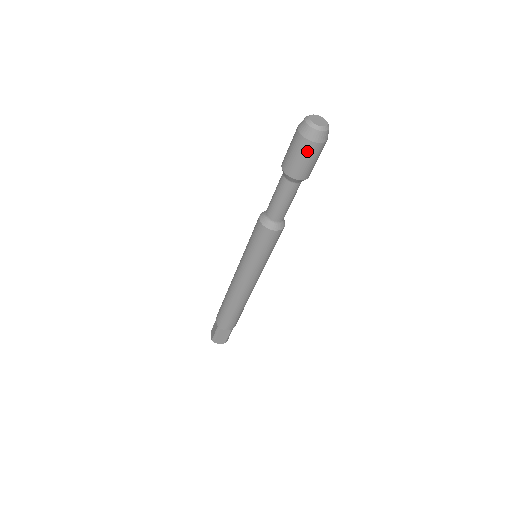
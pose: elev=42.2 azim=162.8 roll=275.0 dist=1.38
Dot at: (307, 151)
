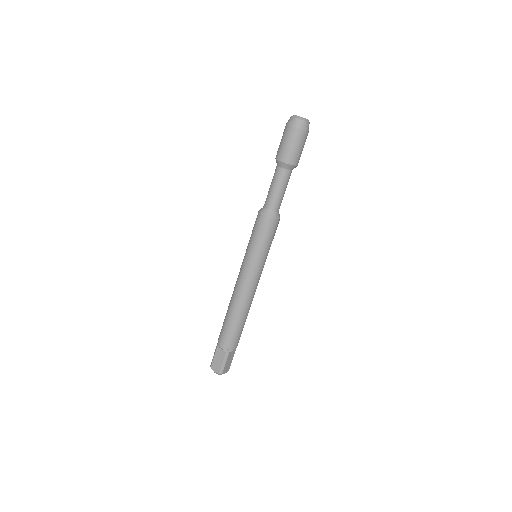
Dot at: (287, 134)
